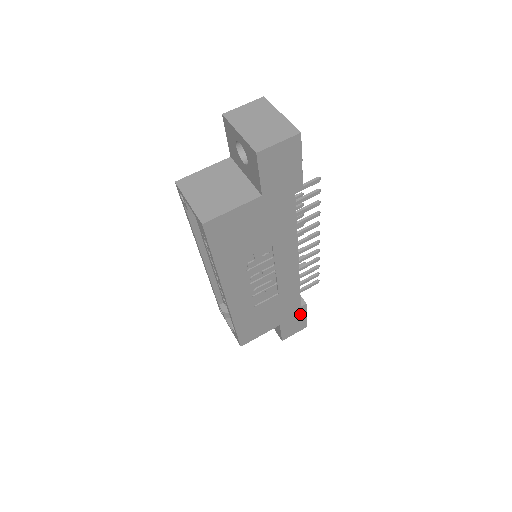
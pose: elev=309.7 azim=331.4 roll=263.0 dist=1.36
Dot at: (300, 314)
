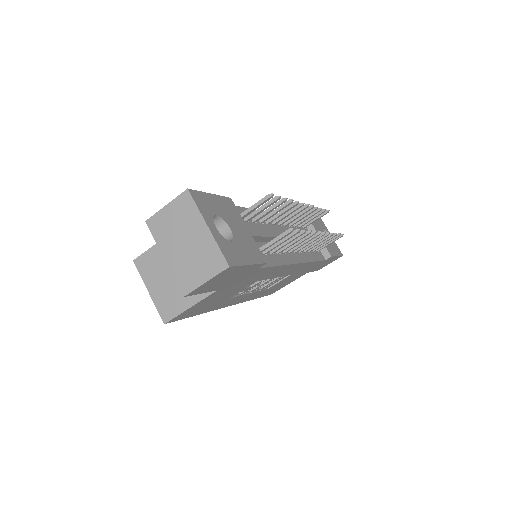
Dot at: (328, 260)
